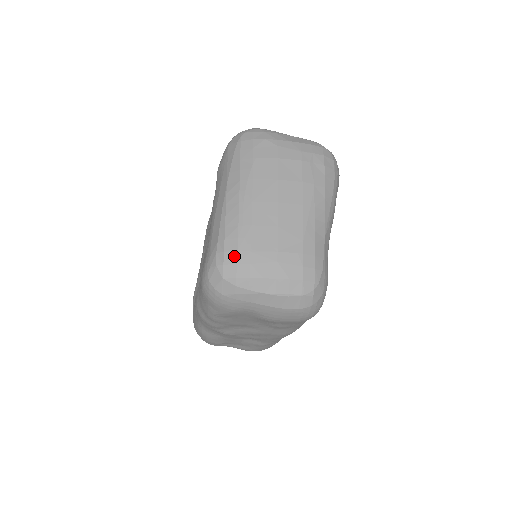
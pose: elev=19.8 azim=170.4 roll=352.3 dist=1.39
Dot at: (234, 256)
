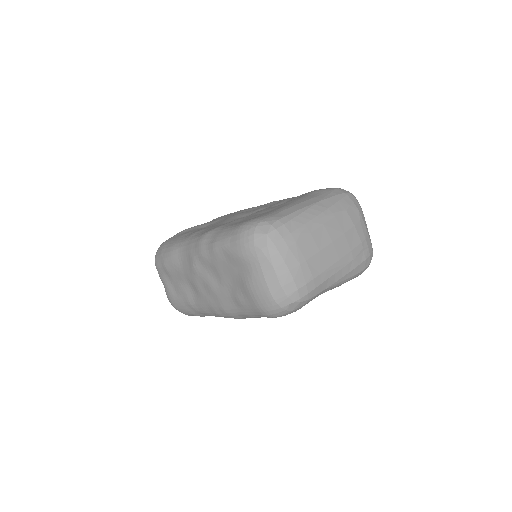
Dot at: (286, 233)
